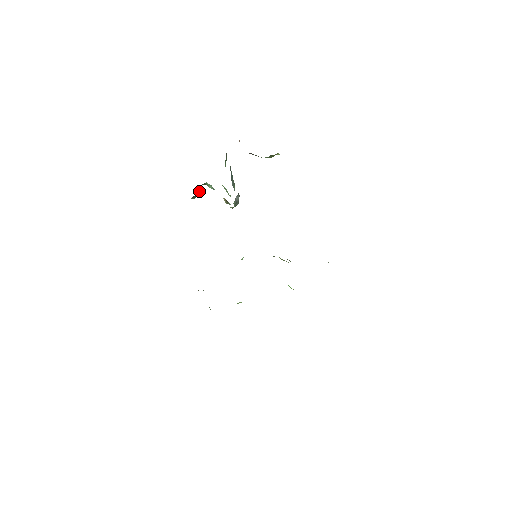
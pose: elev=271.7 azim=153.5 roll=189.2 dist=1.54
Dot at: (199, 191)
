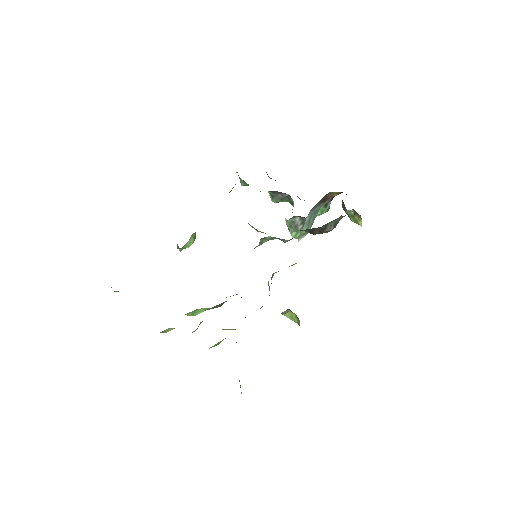
Dot at: (282, 196)
